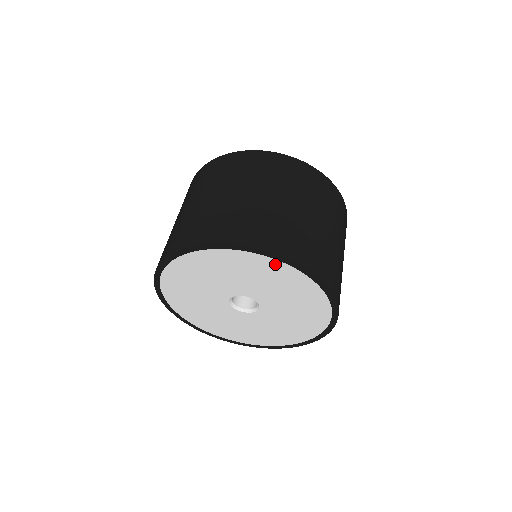
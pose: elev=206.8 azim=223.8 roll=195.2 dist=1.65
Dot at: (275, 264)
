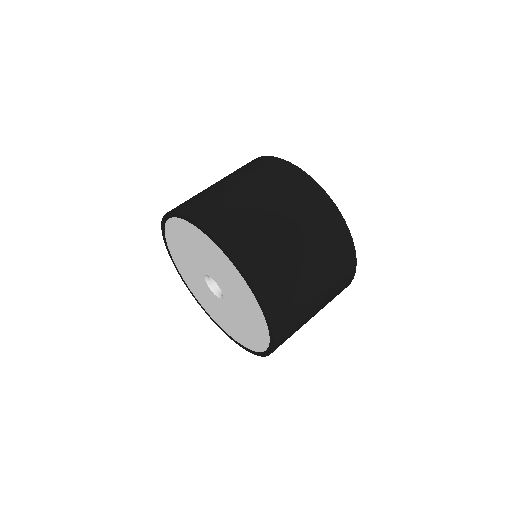
Dot at: (180, 223)
